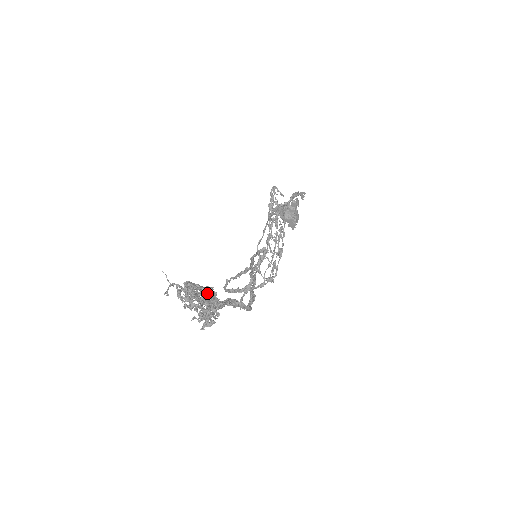
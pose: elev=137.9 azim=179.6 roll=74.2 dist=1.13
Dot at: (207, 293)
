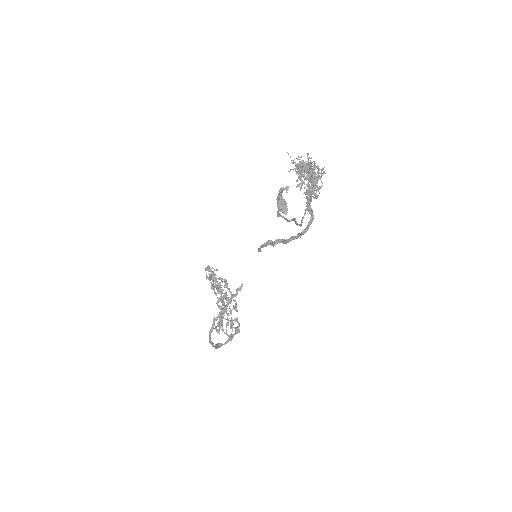
Dot at: occluded
